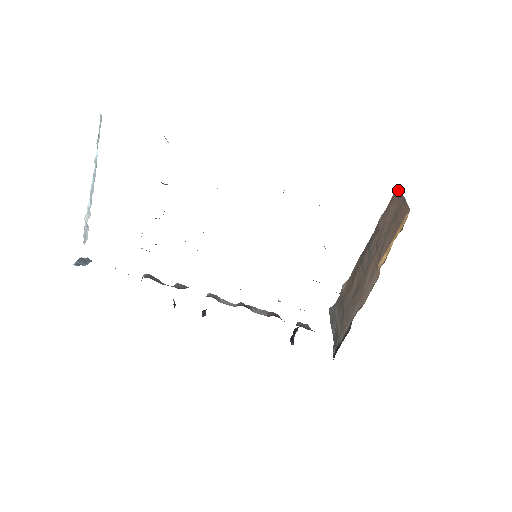
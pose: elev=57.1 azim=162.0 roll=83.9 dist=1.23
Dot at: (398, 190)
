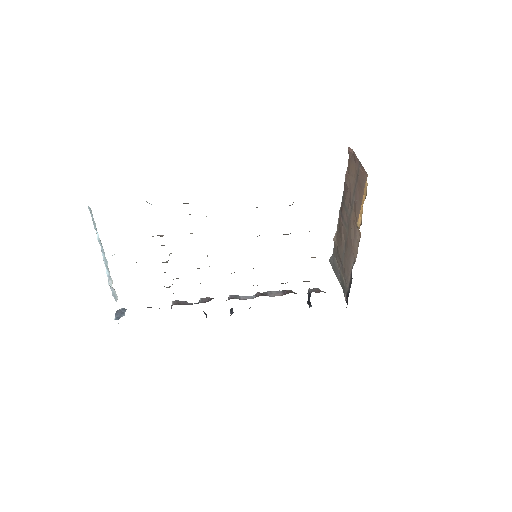
Dot at: (352, 152)
